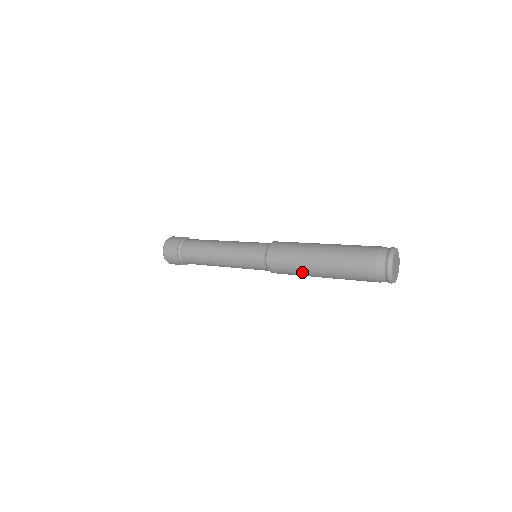
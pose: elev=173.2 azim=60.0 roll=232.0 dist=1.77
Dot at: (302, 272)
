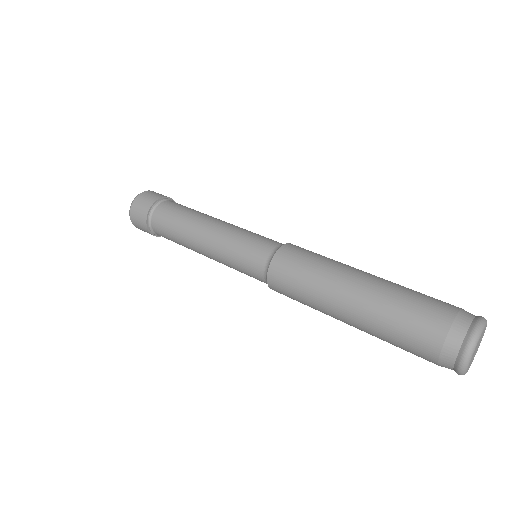
Dot at: occluded
